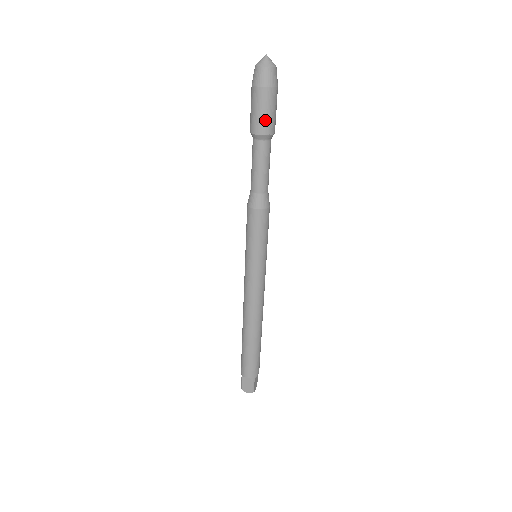
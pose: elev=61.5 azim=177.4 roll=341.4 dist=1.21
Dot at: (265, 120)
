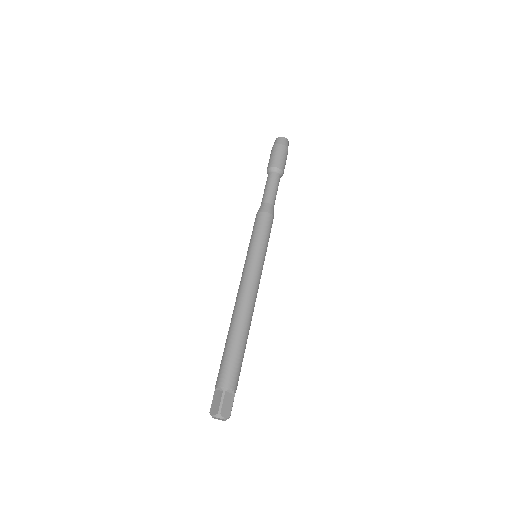
Dot at: (274, 159)
